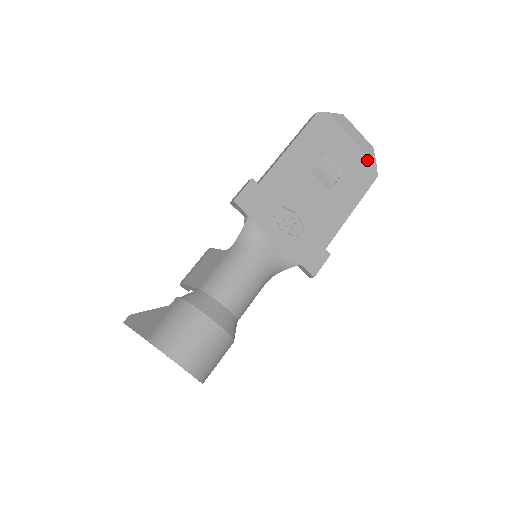
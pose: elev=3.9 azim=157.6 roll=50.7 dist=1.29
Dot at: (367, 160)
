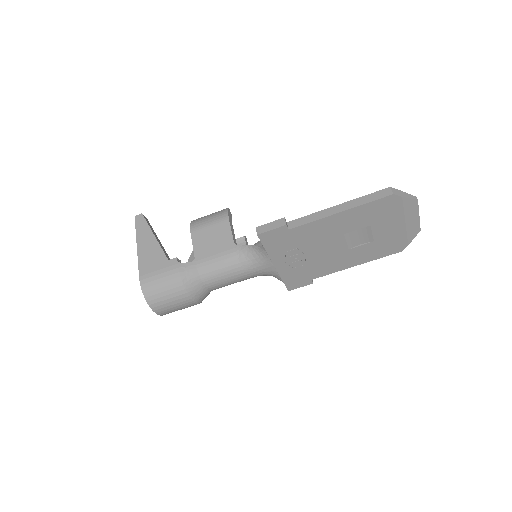
Dot at: (404, 239)
